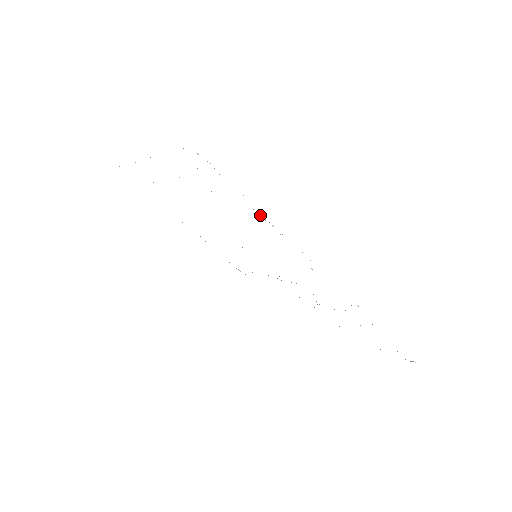
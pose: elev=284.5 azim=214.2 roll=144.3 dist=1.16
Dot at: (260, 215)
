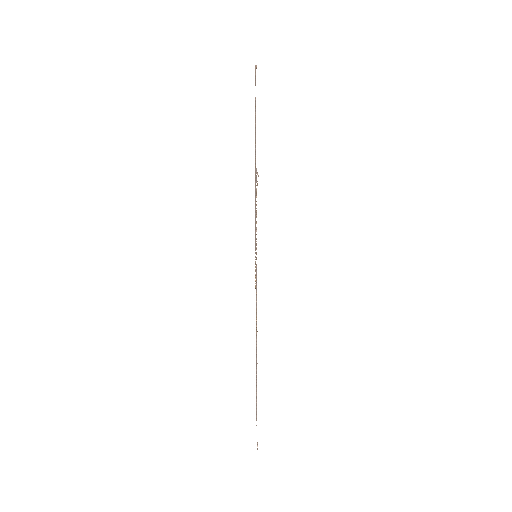
Dot at: occluded
